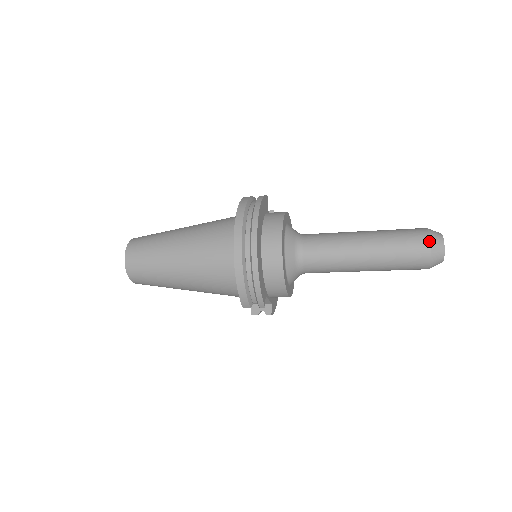
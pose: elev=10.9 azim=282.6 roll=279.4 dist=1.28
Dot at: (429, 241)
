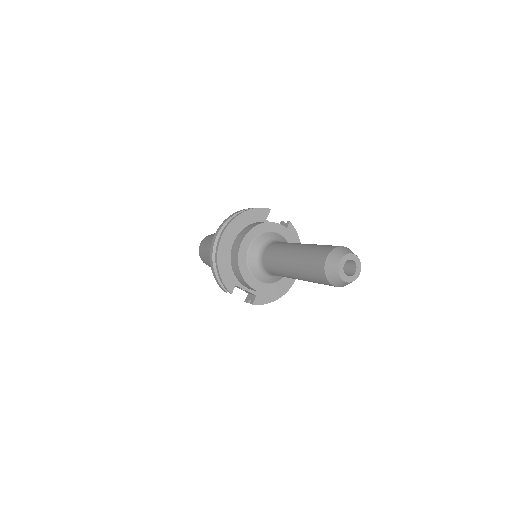
Dot at: (326, 258)
